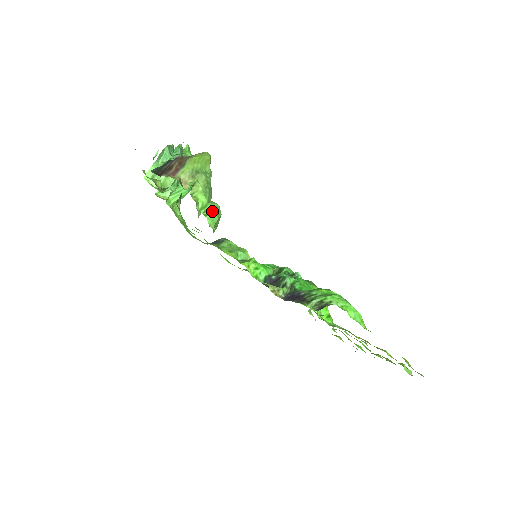
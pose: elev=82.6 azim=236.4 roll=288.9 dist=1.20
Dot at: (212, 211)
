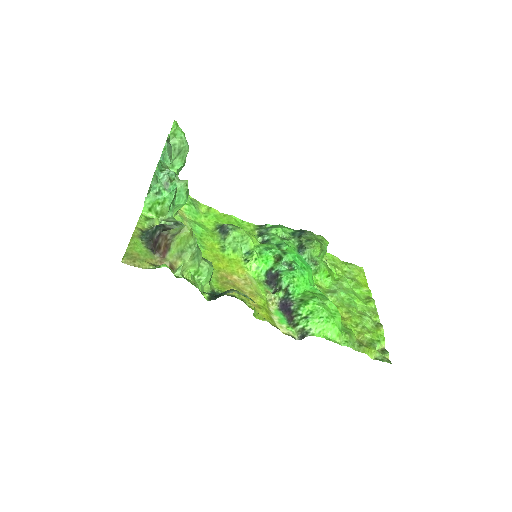
Dot at: (204, 275)
